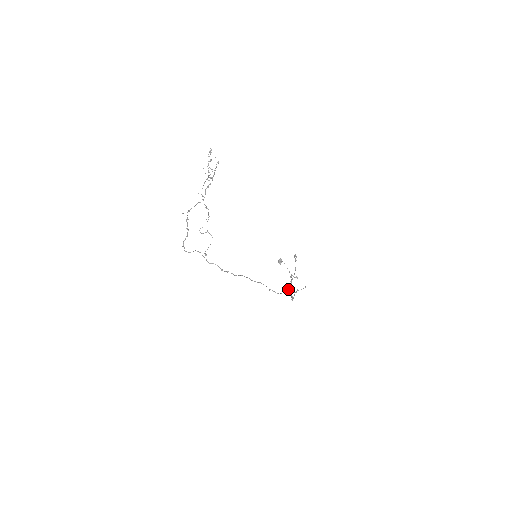
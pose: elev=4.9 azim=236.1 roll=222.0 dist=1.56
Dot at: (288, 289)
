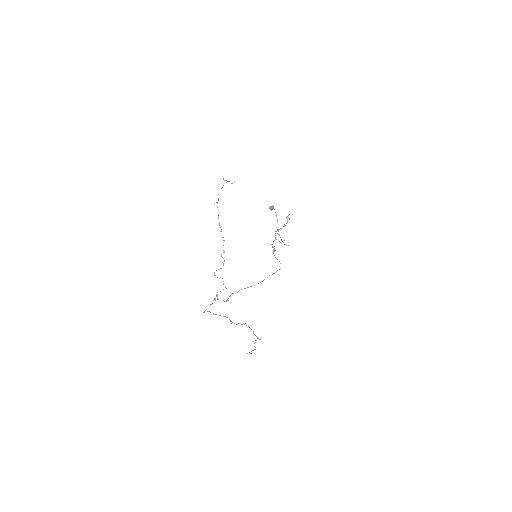
Dot at: occluded
